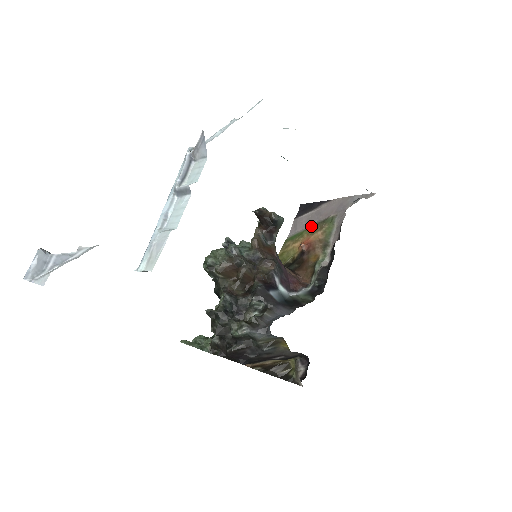
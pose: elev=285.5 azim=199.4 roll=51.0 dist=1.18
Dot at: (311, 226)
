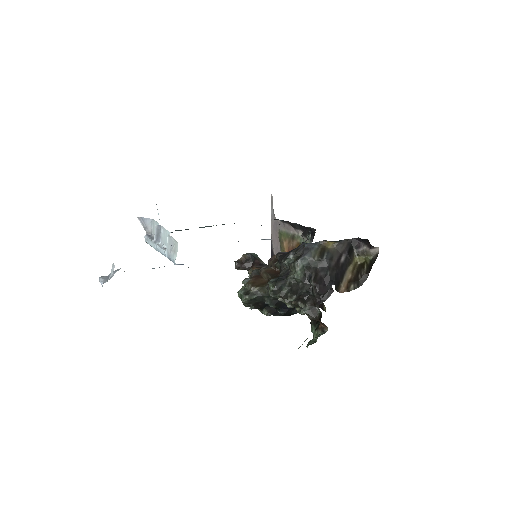
Dot at: occluded
